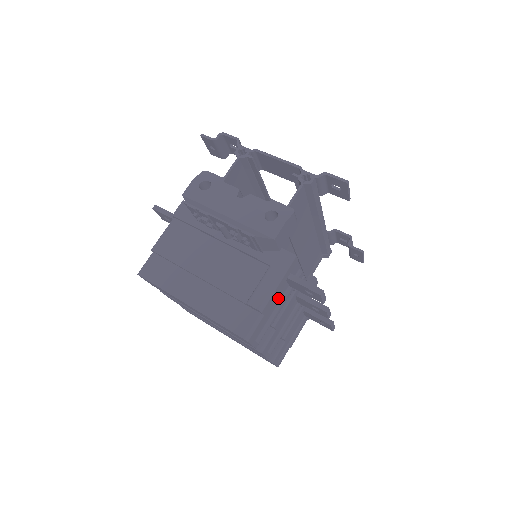
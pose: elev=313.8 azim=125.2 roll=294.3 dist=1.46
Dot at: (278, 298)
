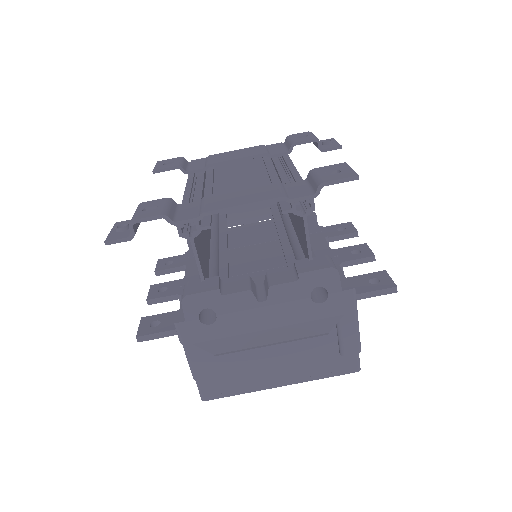
Dot at: occluded
